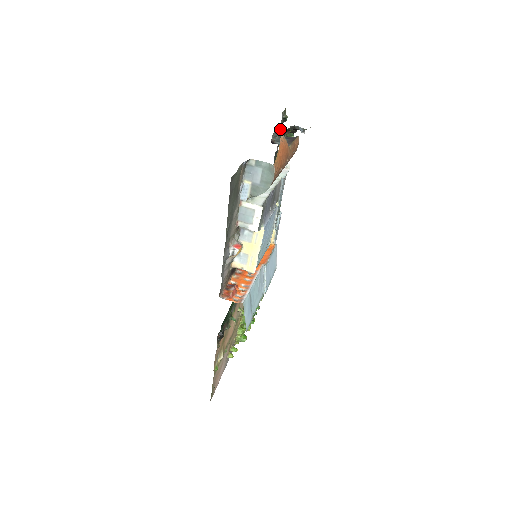
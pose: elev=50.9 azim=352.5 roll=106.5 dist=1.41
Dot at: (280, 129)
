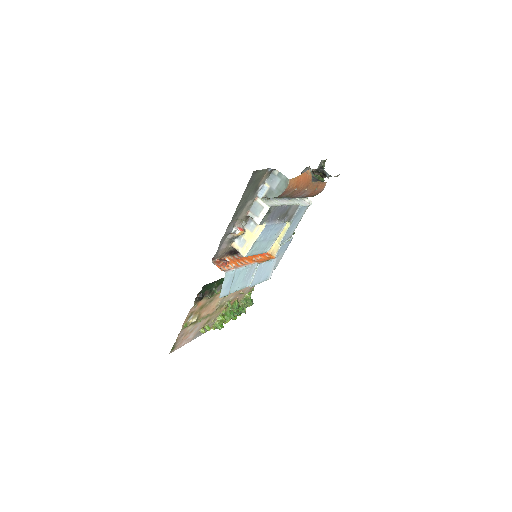
Dot at: occluded
